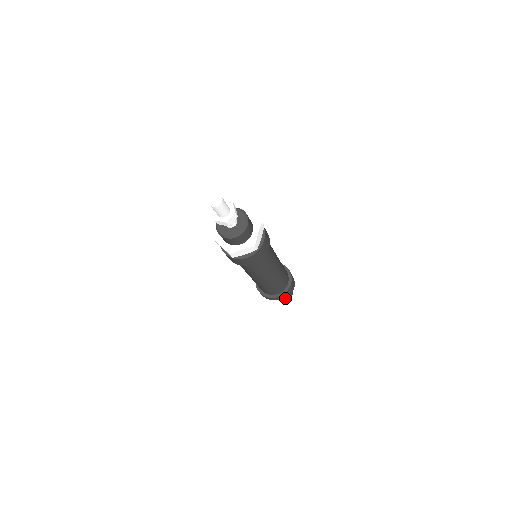
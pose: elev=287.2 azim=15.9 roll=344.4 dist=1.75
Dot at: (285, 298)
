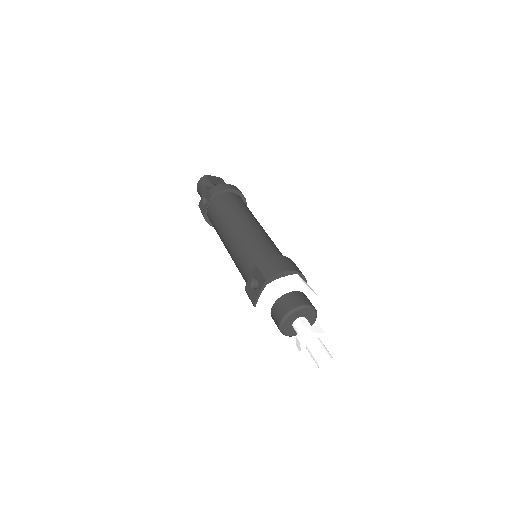
Dot at: occluded
